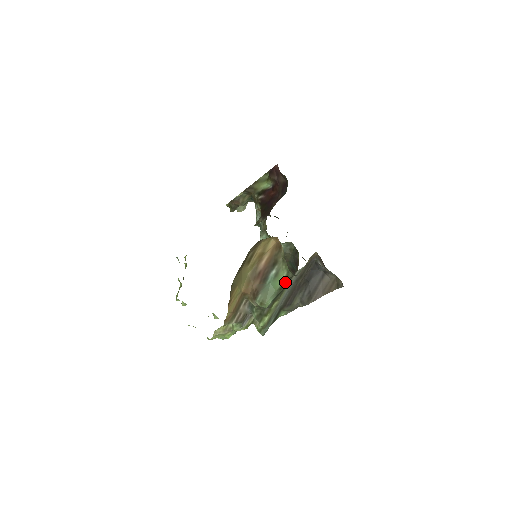
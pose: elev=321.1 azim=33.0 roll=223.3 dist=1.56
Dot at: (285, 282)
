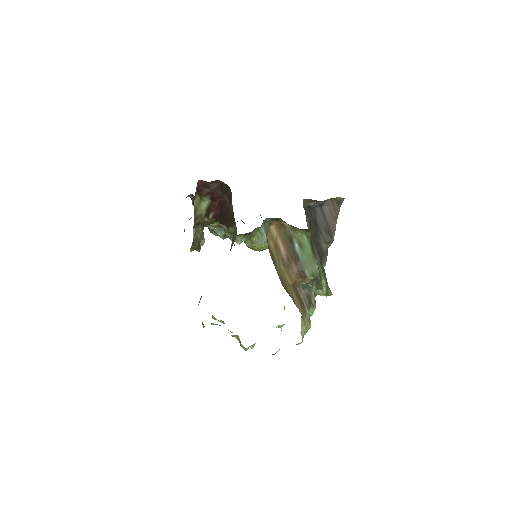
Dot at: (311, 242)
